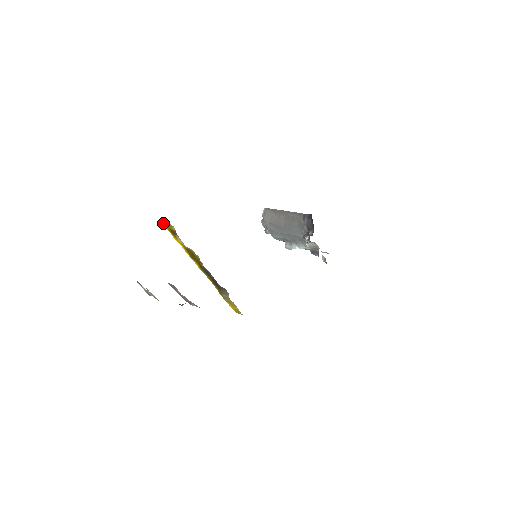
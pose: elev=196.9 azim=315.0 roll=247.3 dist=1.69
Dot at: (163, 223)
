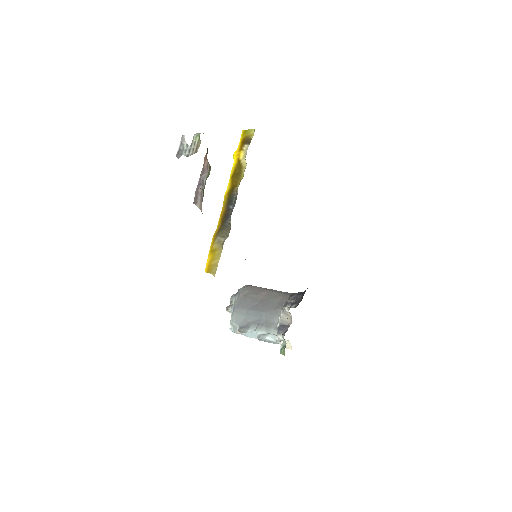
Dot at: (244, 130)
